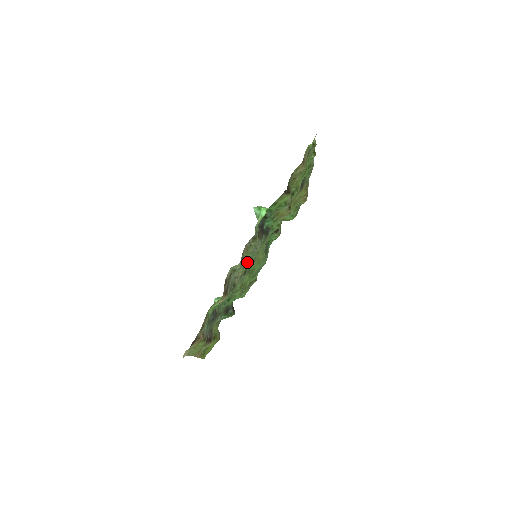
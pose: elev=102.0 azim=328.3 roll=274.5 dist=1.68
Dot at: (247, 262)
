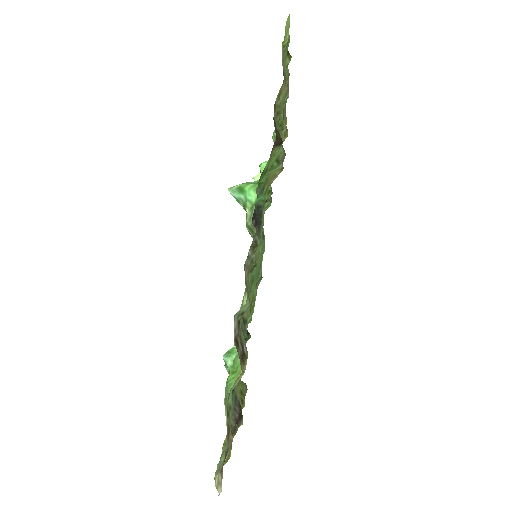
Dot at: occluded
